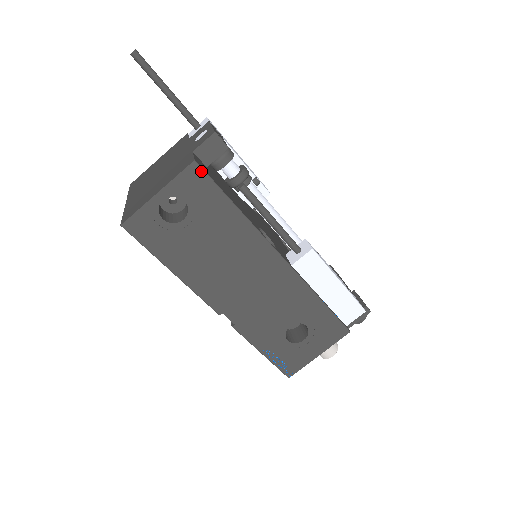
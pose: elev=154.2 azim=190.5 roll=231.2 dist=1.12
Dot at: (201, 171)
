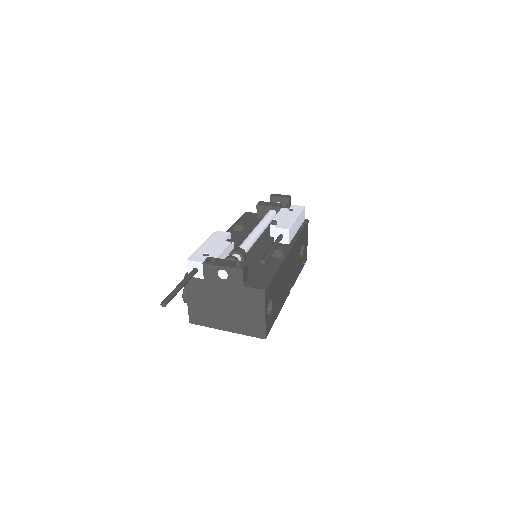
Dot at: (267, 288)
